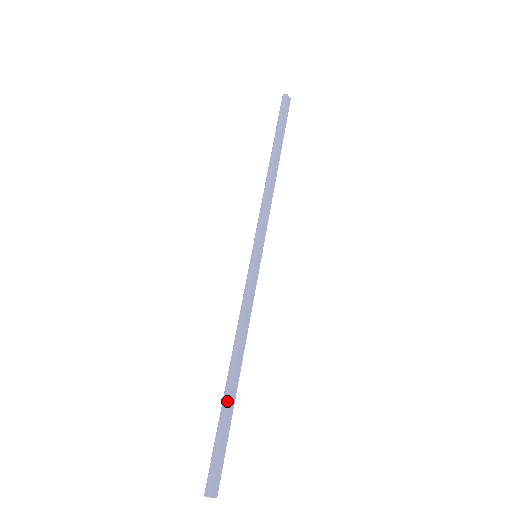
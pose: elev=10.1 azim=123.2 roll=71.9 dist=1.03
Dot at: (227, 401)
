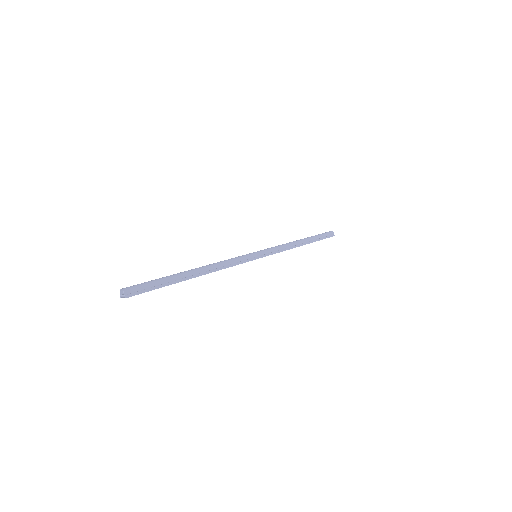
Dot at: (178, 274)
